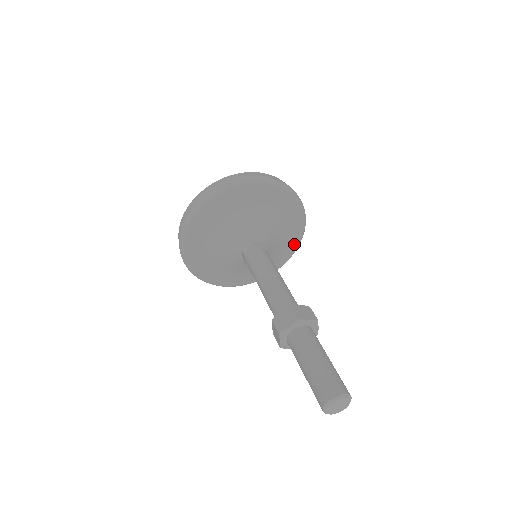
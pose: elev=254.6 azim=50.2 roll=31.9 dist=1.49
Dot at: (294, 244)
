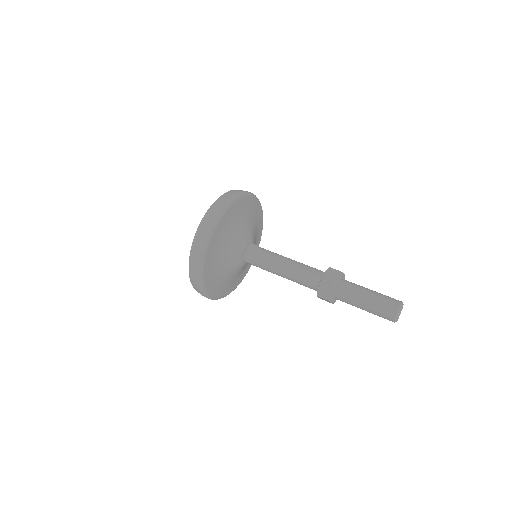
Dot at: (260, 216)
